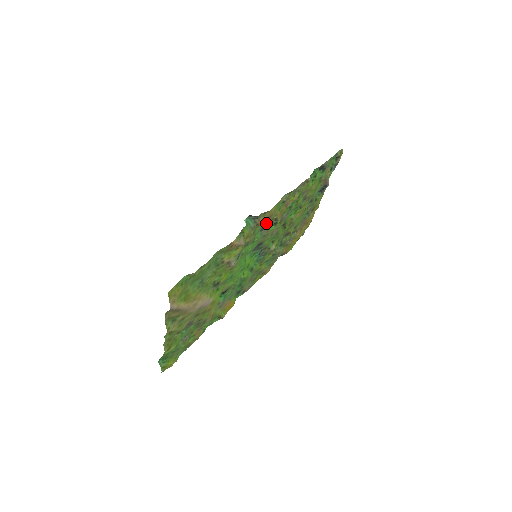
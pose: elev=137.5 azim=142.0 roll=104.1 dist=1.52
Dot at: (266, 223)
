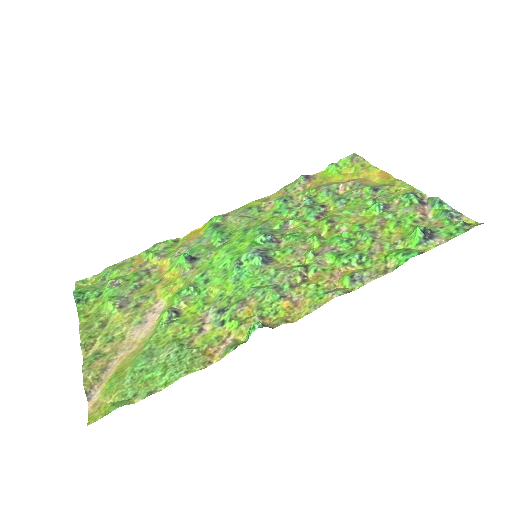
Dot at: (285, 296)
